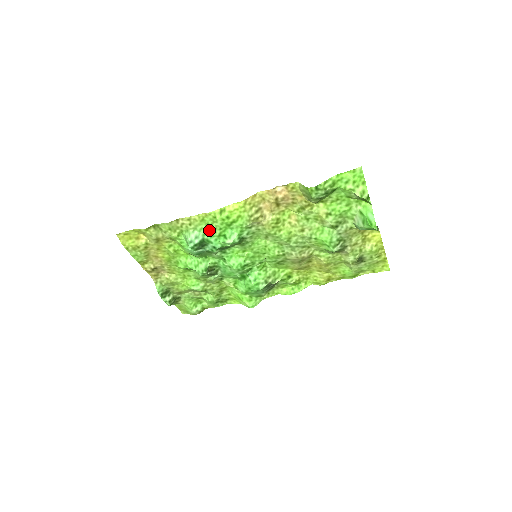
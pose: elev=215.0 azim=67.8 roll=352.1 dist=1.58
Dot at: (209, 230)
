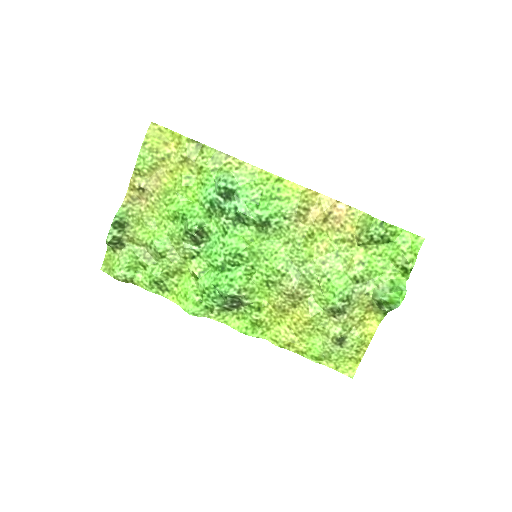
Dot at: (249, 187)
